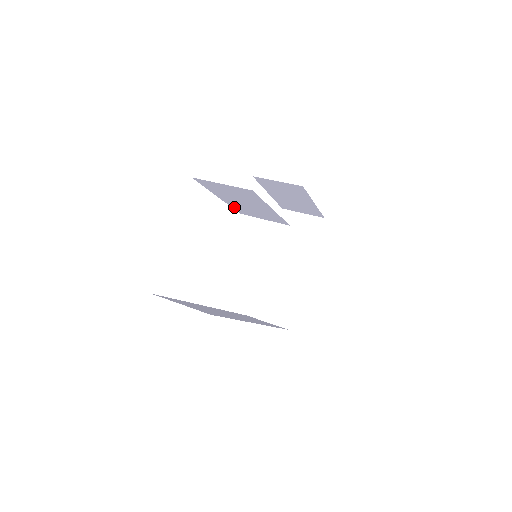
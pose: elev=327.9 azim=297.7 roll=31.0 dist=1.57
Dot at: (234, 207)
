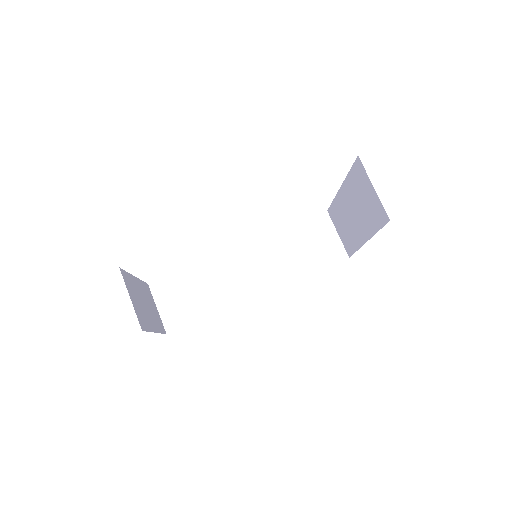
Dot at: occluded
